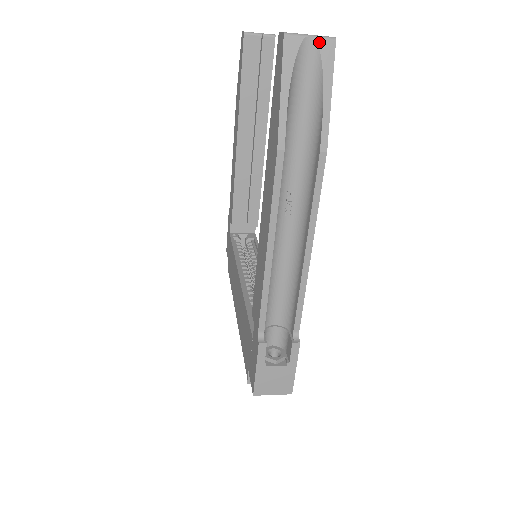
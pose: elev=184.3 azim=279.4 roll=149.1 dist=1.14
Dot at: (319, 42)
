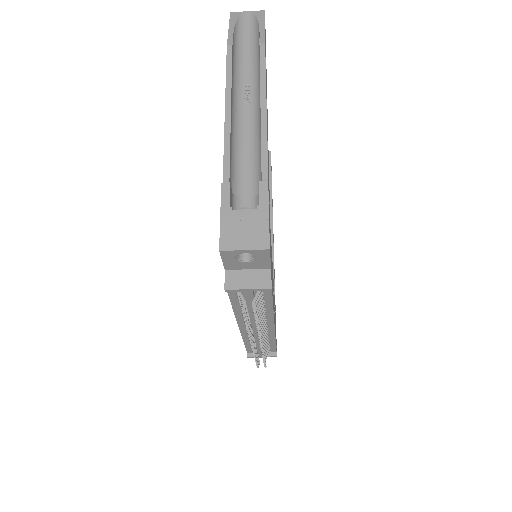
Dot at: (253, 12)
